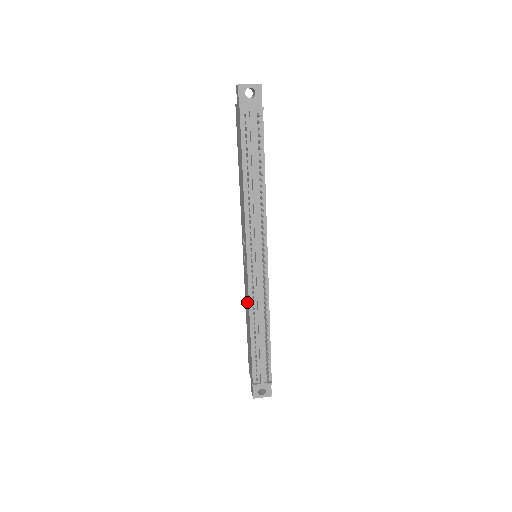
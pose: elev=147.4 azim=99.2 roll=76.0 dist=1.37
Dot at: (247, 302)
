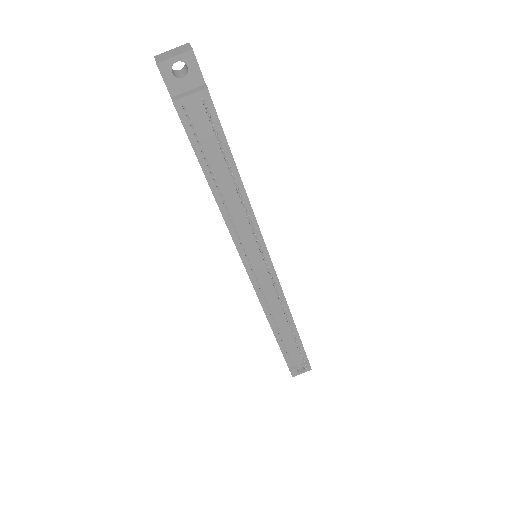
Dot at: occluded
